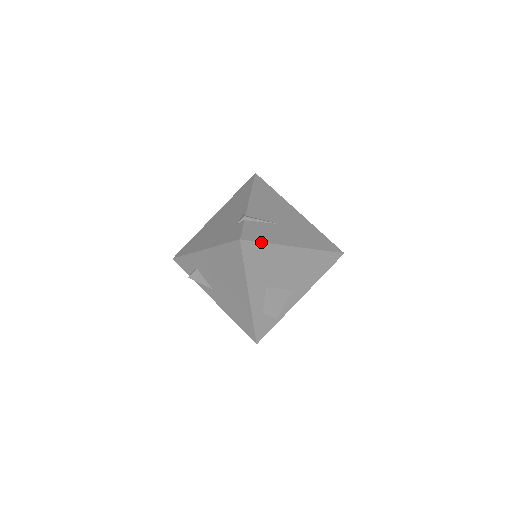
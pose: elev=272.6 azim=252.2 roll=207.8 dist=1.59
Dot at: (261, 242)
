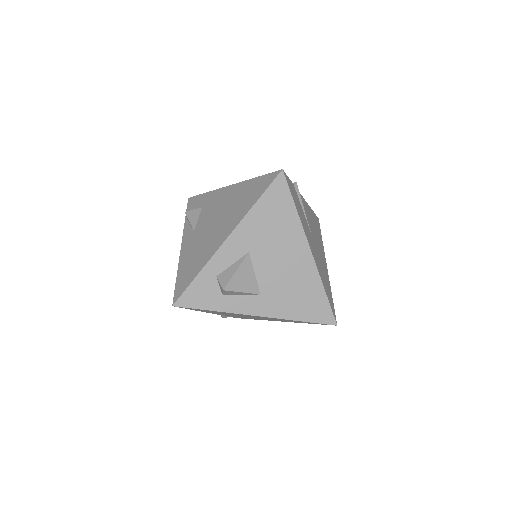
Dot at: (293, 199)
